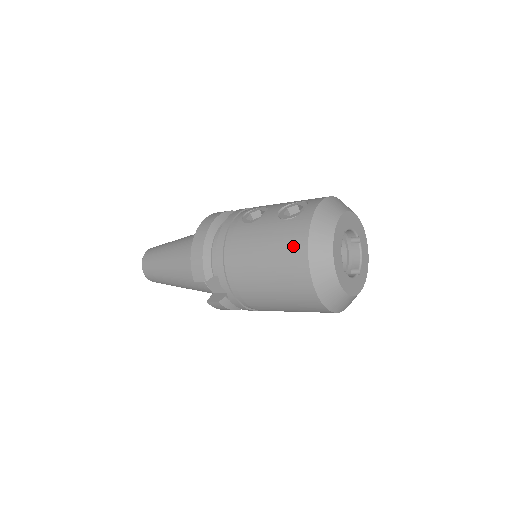
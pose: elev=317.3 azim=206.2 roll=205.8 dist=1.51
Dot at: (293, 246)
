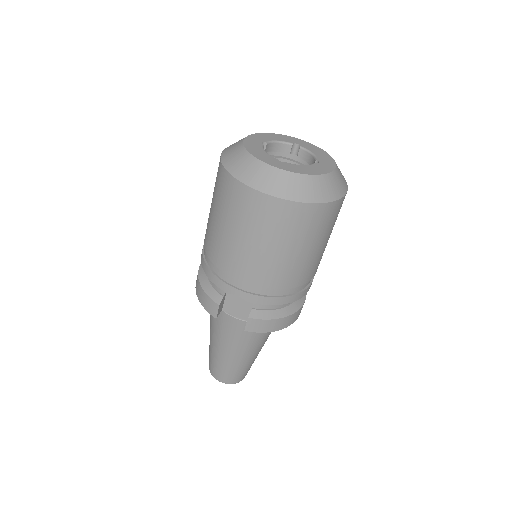
Dot at: (221, 185)
